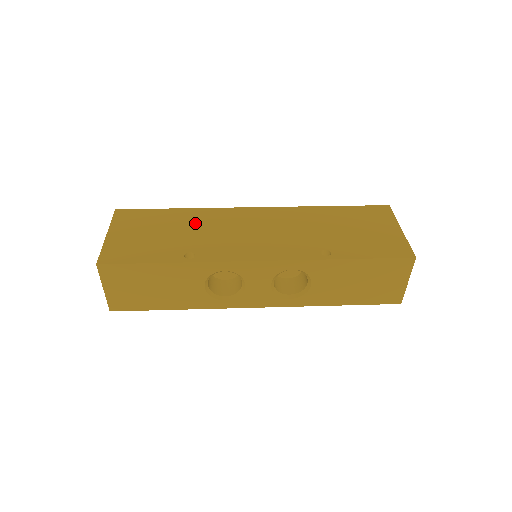
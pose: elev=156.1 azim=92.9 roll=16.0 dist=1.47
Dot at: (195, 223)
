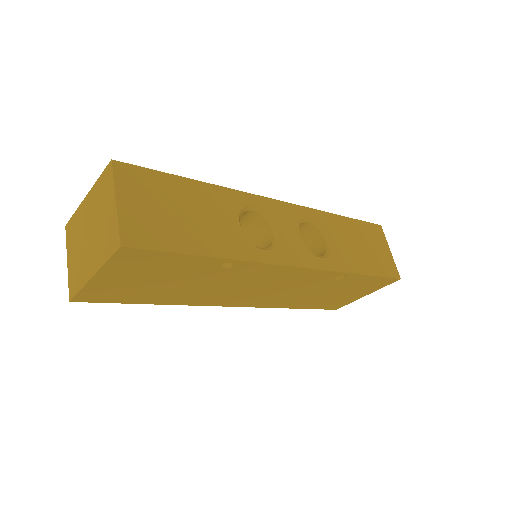
Dot at: occluded
